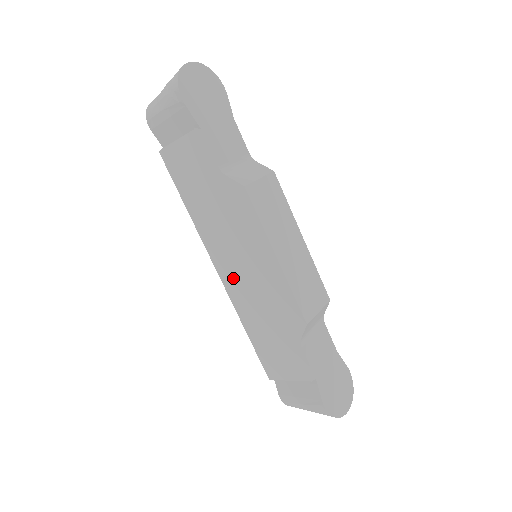
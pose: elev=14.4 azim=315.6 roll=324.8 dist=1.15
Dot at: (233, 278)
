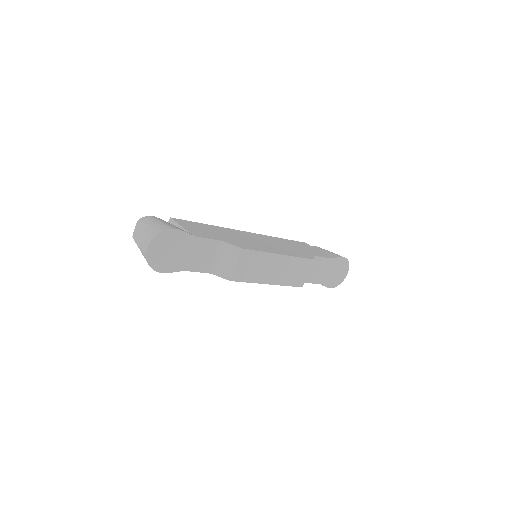
Dot at: occluded
